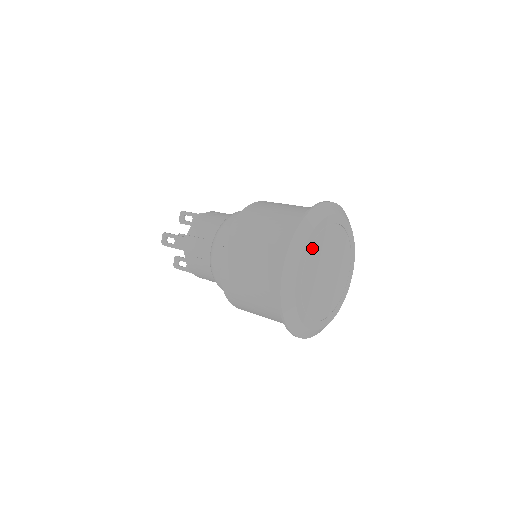
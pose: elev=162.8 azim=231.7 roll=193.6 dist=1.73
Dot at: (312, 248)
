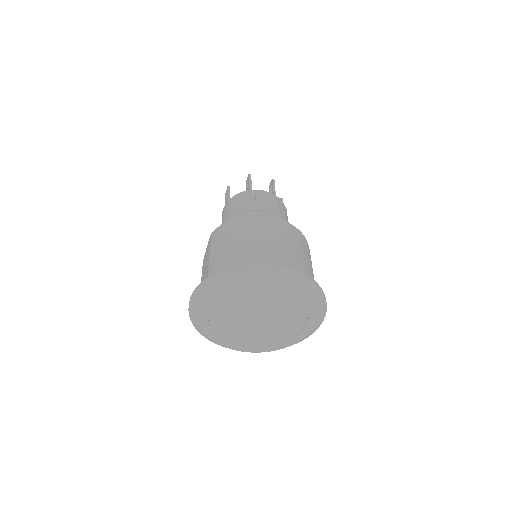
Dot at: (226, 297)
